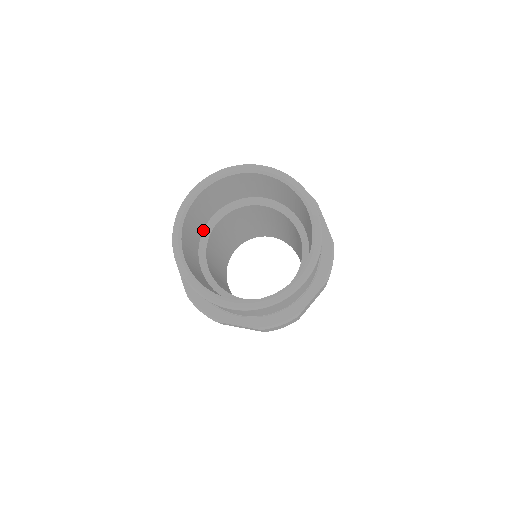
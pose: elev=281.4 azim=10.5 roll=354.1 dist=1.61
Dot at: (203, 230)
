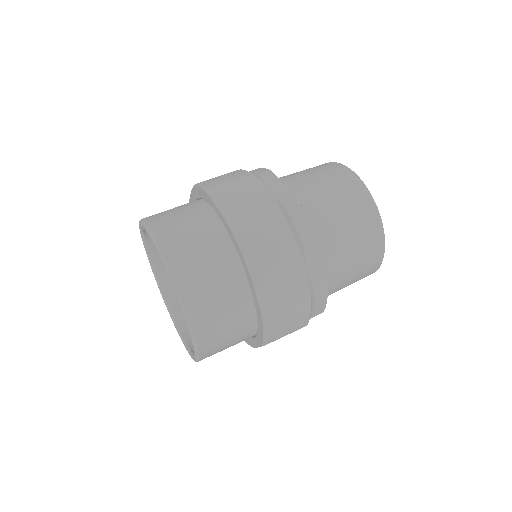
Dot at: occluded
